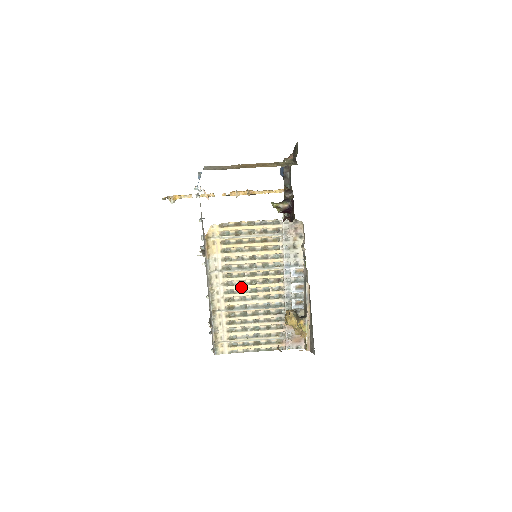
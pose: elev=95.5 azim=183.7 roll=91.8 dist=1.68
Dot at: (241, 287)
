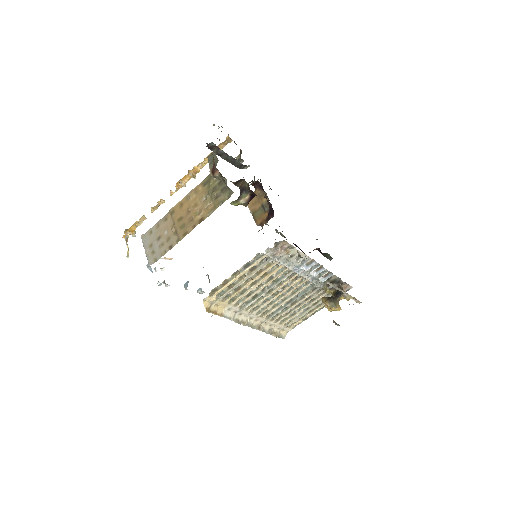
Dot at: (267, 303)
